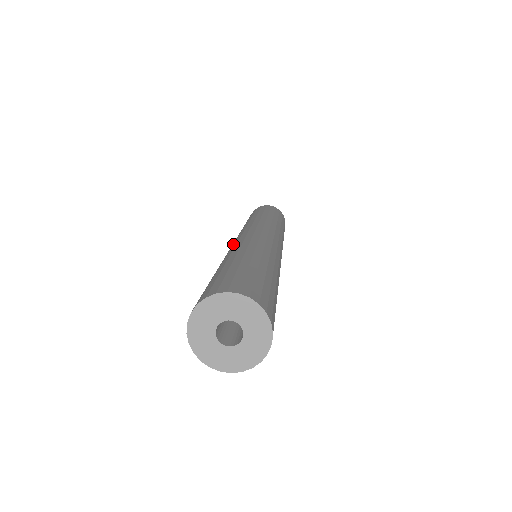
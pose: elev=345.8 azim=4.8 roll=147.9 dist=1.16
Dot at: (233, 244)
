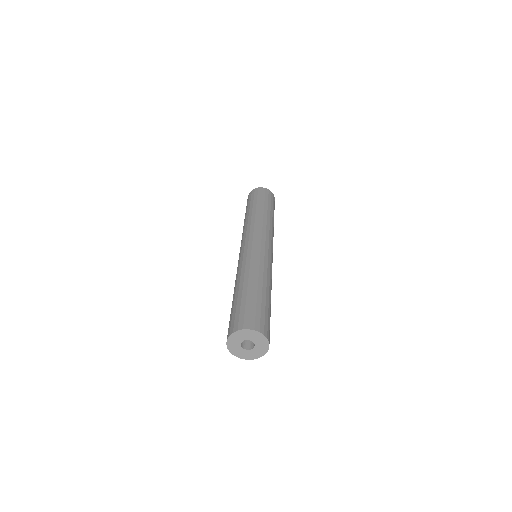
Dot at: occluded
